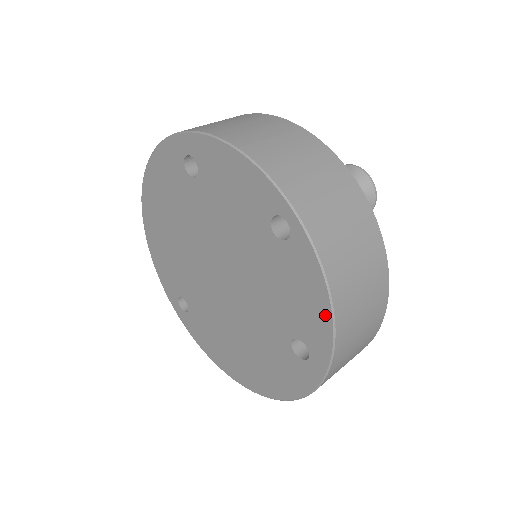
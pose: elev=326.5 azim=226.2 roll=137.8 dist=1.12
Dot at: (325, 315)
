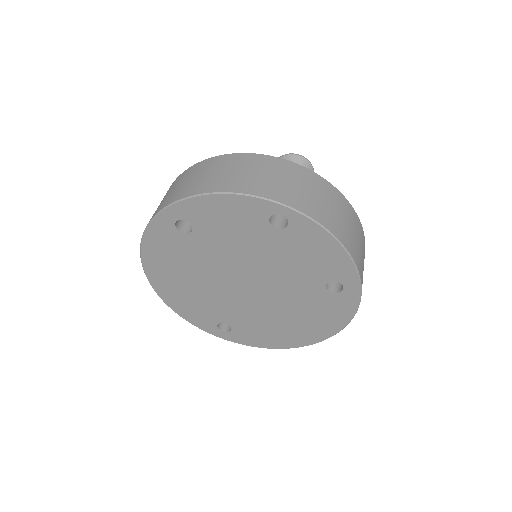
Dot at: (340, 253)
